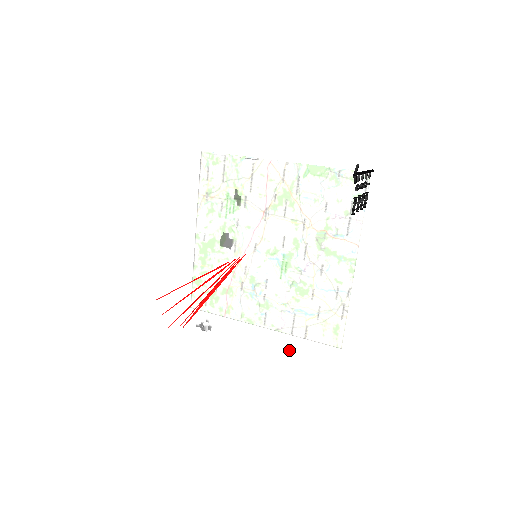
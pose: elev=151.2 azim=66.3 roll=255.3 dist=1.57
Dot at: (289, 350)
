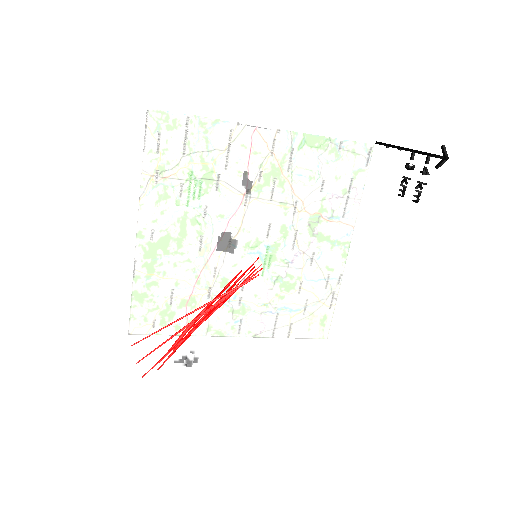
Dot at: (302, 360)
